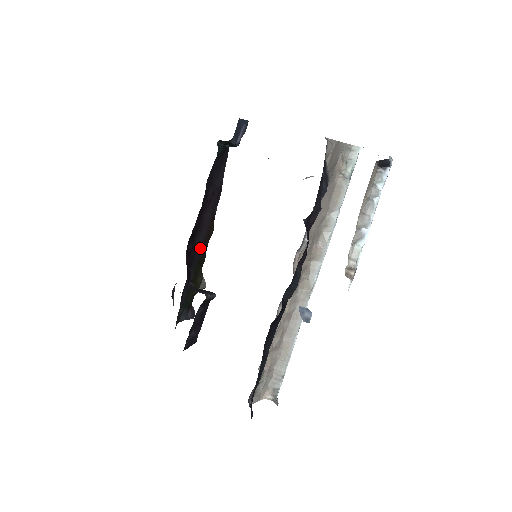
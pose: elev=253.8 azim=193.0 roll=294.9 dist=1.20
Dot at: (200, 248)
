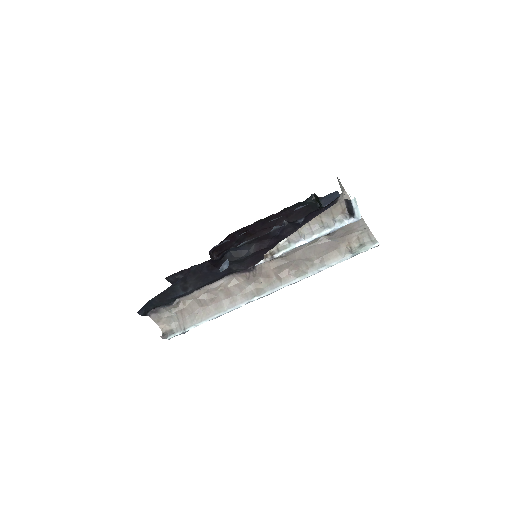
Dot at: occluded
